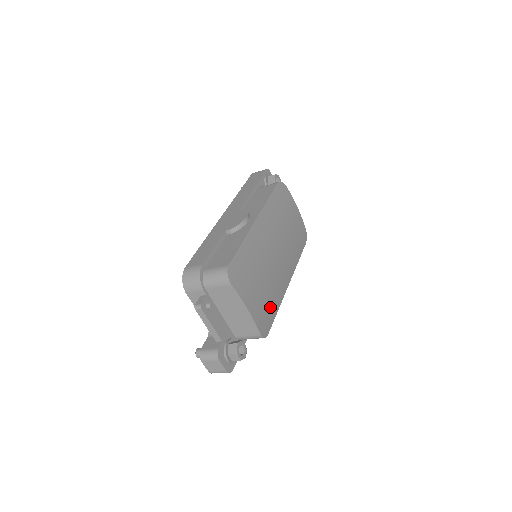
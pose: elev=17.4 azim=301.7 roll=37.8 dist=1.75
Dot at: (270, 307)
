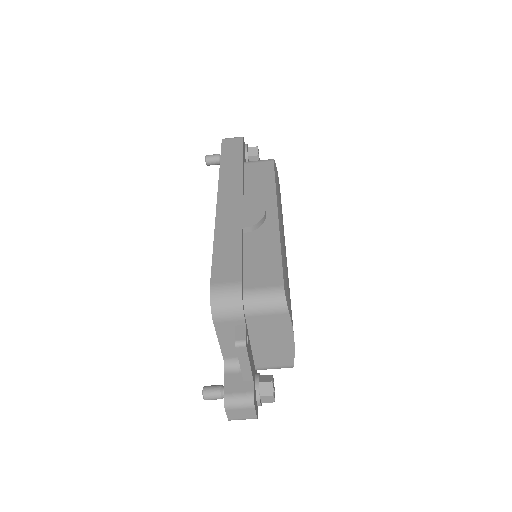
Dot at: occluded
